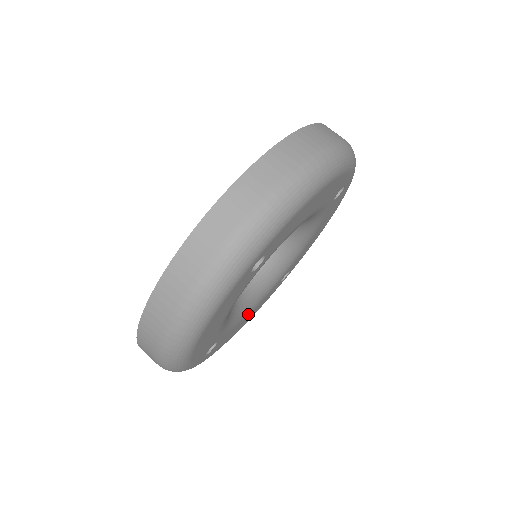
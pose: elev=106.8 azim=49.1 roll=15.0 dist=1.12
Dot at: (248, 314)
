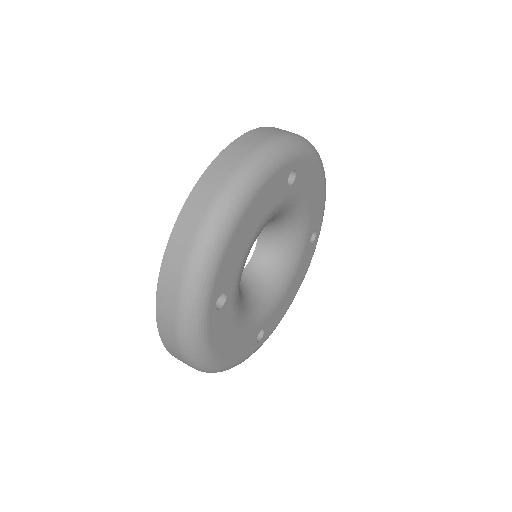
Dot at: (238, 329)
